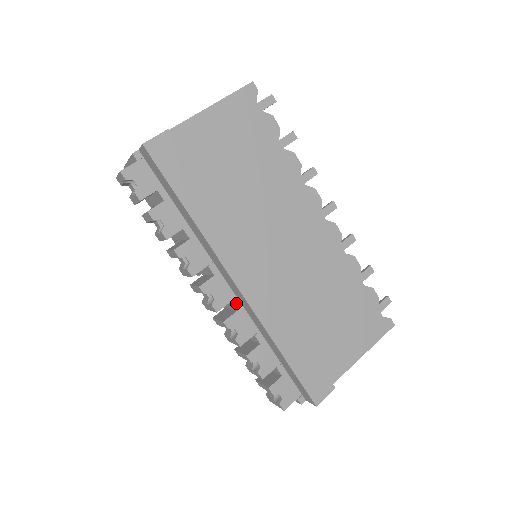
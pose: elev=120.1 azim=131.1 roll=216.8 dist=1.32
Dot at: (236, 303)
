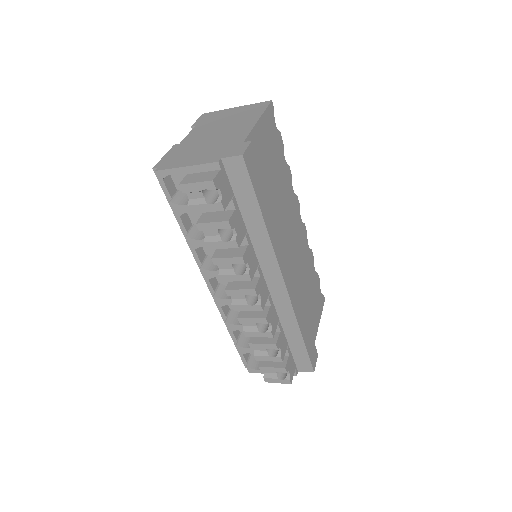
Dot at: (270, 300)
